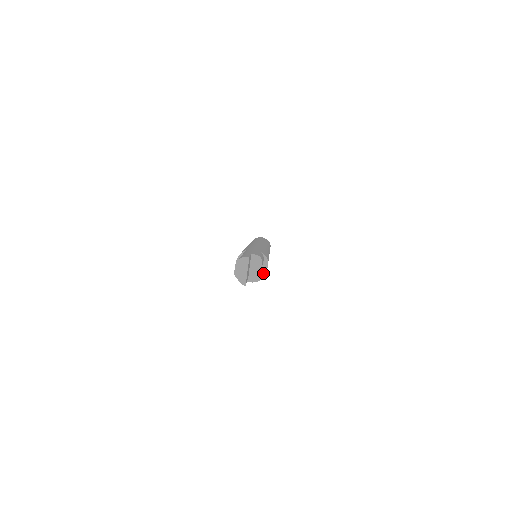
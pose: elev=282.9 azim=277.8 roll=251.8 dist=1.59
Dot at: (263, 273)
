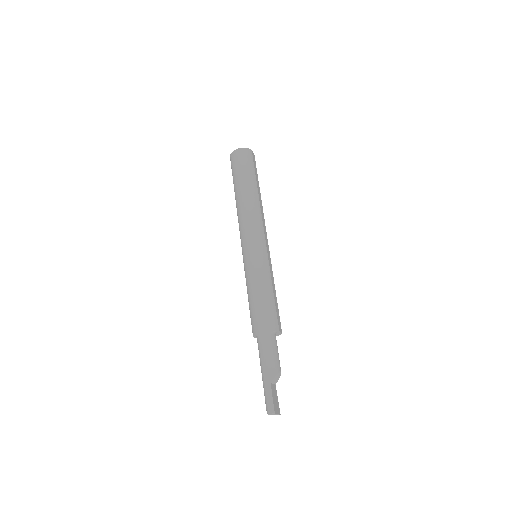
Dot at: (279, 334)
